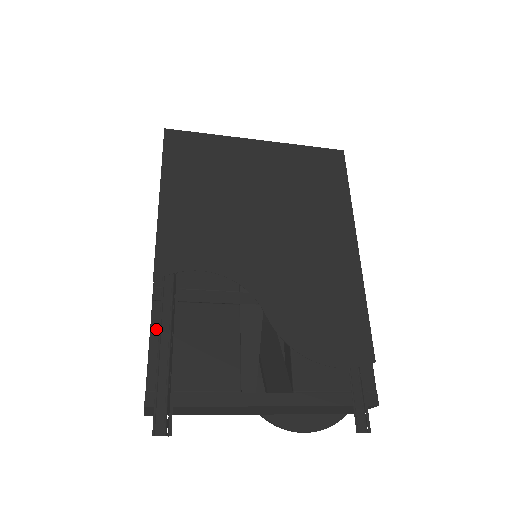
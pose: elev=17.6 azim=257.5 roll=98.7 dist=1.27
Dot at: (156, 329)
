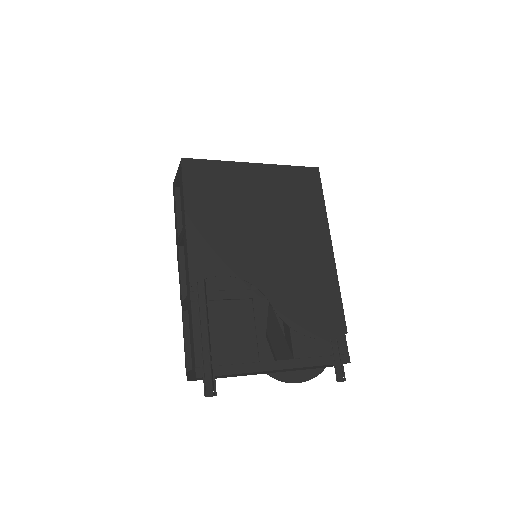
Dot at: (196, 322)
